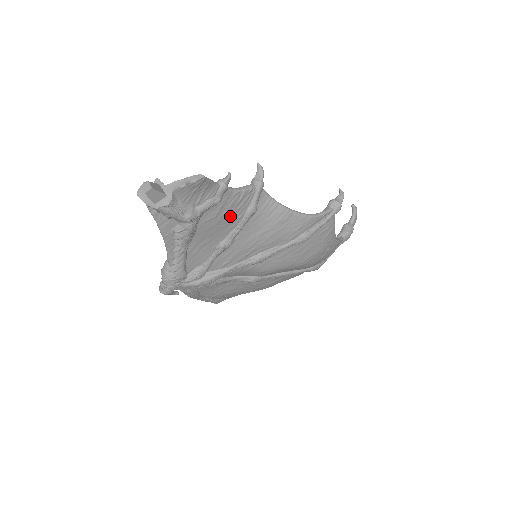
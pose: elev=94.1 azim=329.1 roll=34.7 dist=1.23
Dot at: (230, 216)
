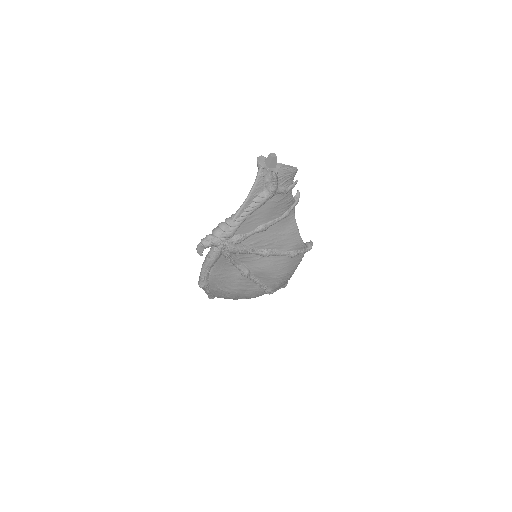
Dot at: (280, 208)
